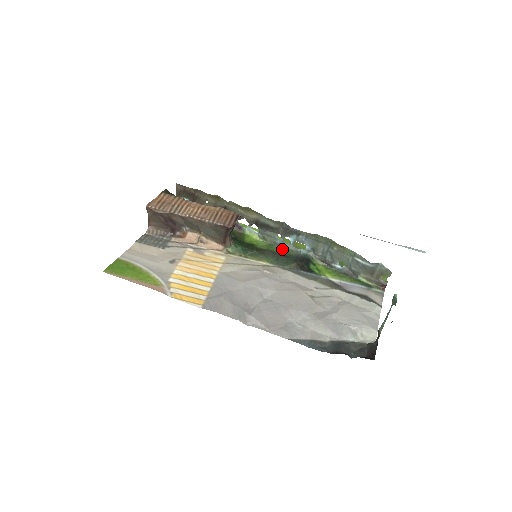
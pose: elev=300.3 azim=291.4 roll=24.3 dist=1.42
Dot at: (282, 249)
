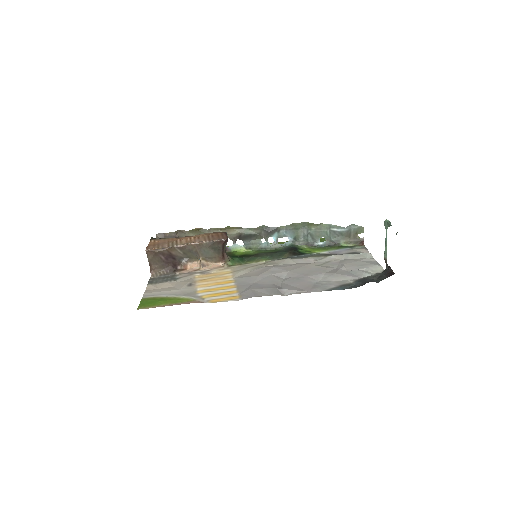
Dot at: (269, 250)
